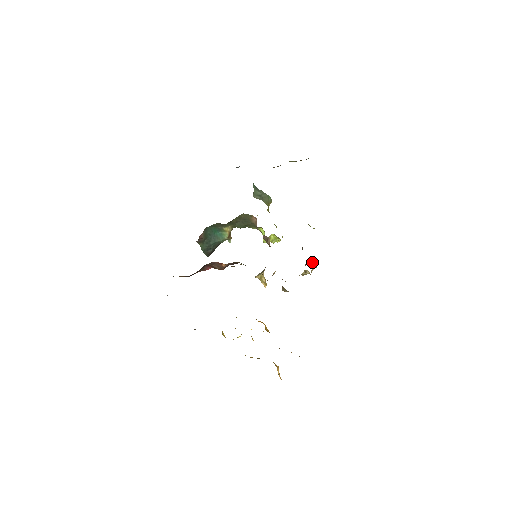
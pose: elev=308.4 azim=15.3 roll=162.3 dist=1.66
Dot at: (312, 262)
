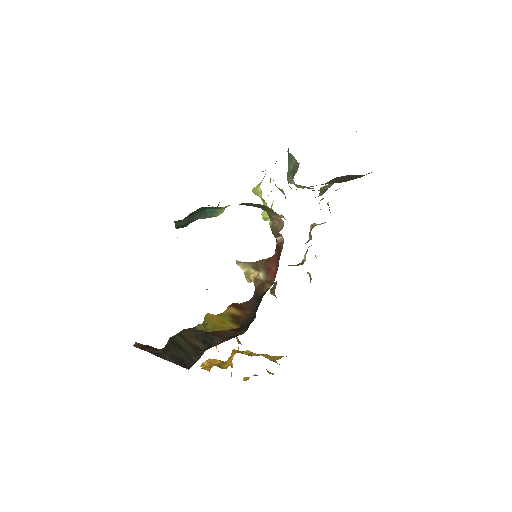
Dot at: (315, 256)
